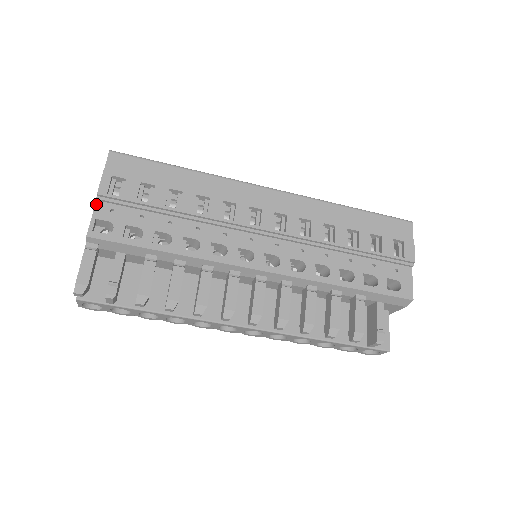
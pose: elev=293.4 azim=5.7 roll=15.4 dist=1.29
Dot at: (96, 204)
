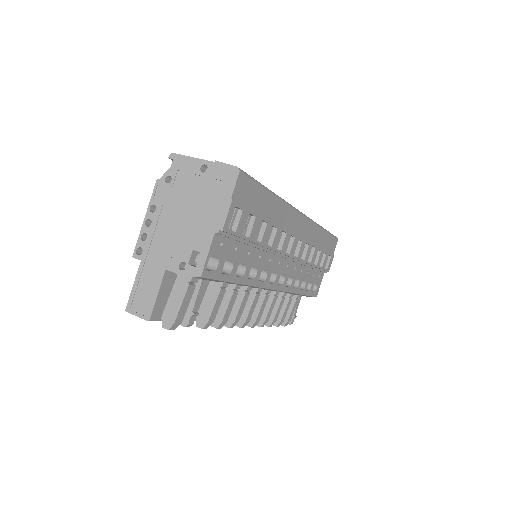
Dot at: (214, 237)
